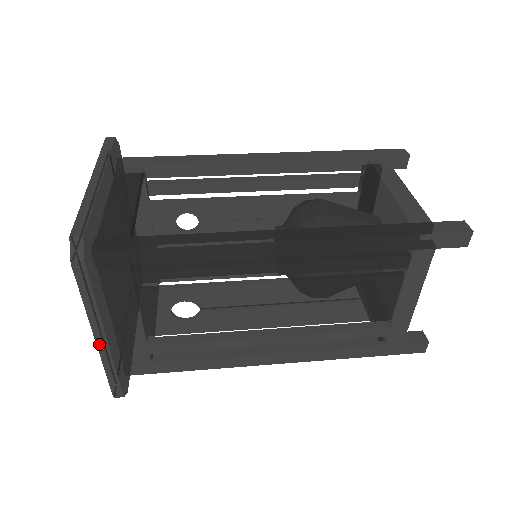
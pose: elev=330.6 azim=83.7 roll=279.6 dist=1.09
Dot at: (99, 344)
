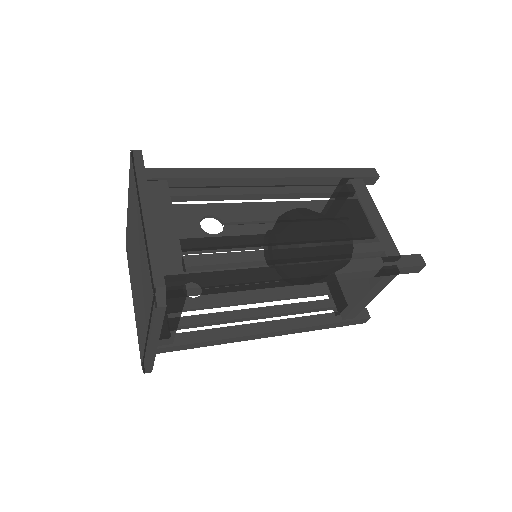
Dot at: (145, 217)
